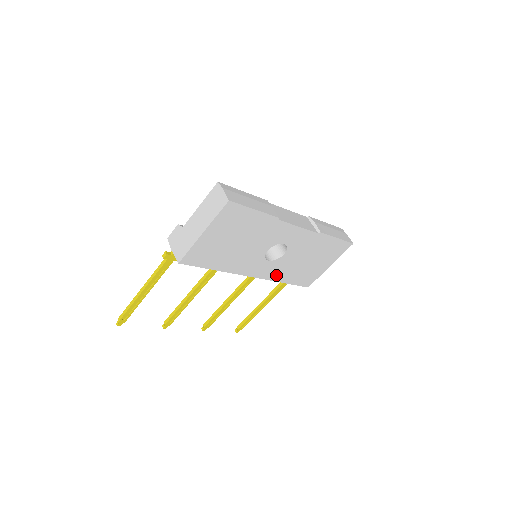
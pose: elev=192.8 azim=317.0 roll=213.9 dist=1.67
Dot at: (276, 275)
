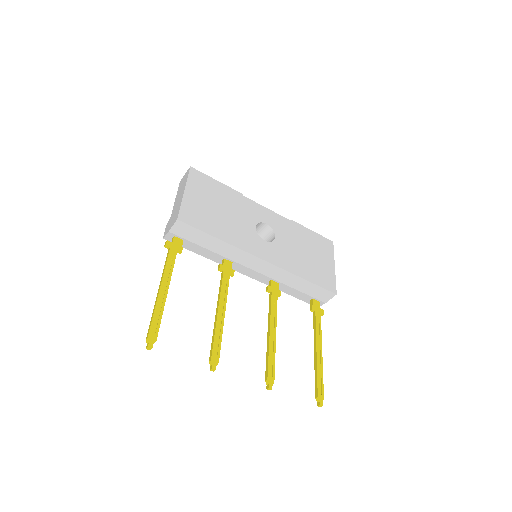
Dot at: (287, 265)
